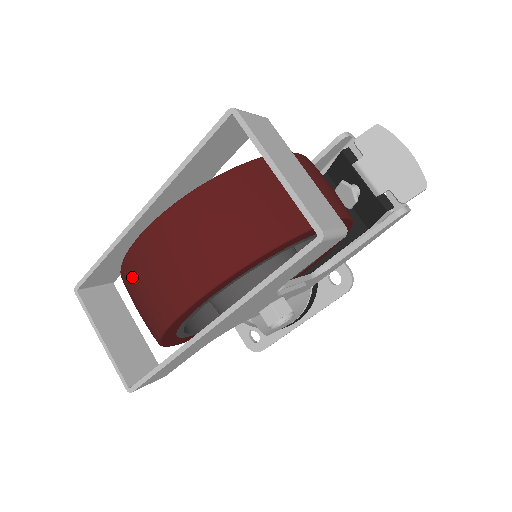
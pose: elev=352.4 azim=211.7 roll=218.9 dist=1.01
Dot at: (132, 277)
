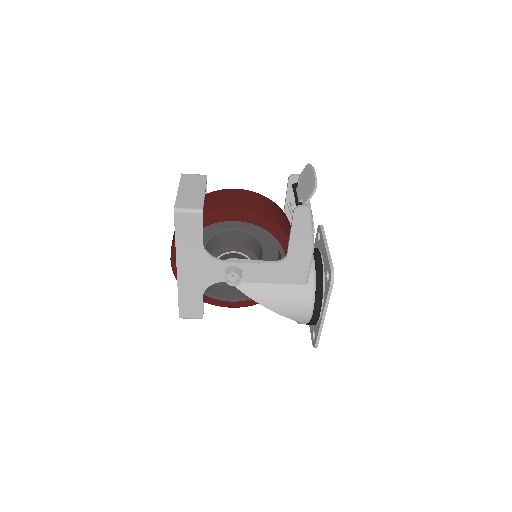
Dot at: occluded
